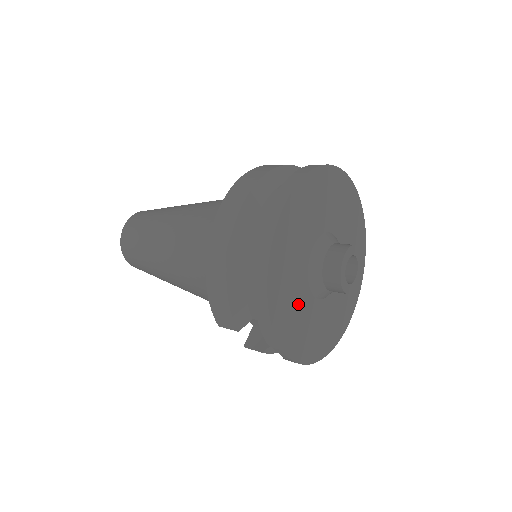
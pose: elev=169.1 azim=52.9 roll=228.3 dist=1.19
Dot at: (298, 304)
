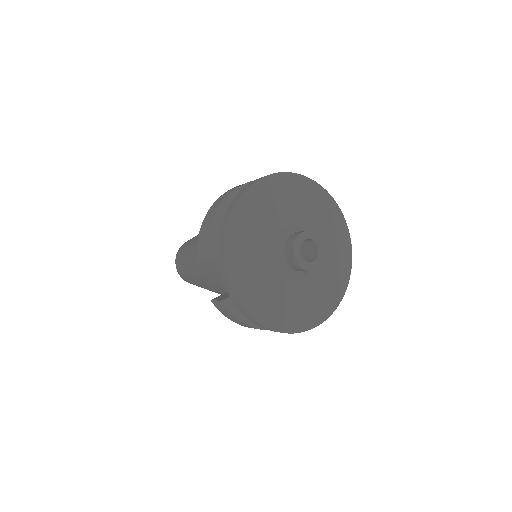
Dot at: (256, 252)
